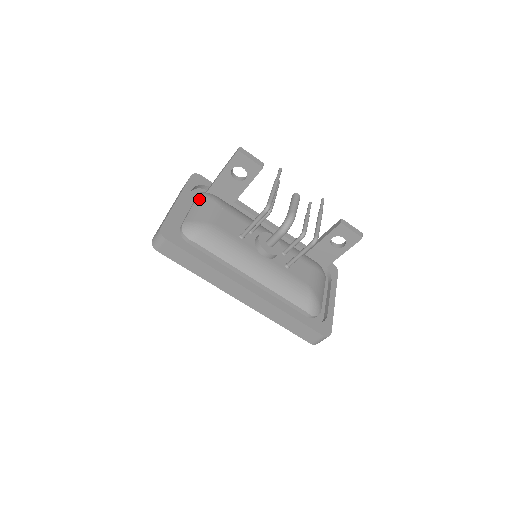
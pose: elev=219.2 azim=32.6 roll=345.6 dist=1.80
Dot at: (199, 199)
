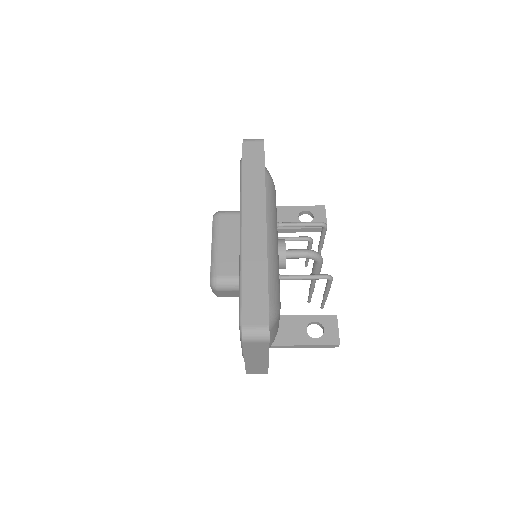
Dot at: occluded
